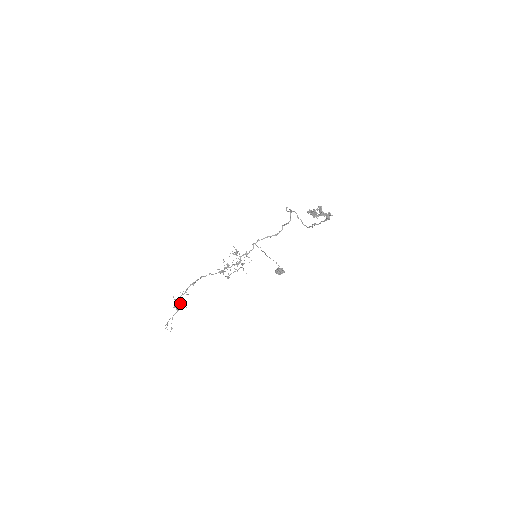
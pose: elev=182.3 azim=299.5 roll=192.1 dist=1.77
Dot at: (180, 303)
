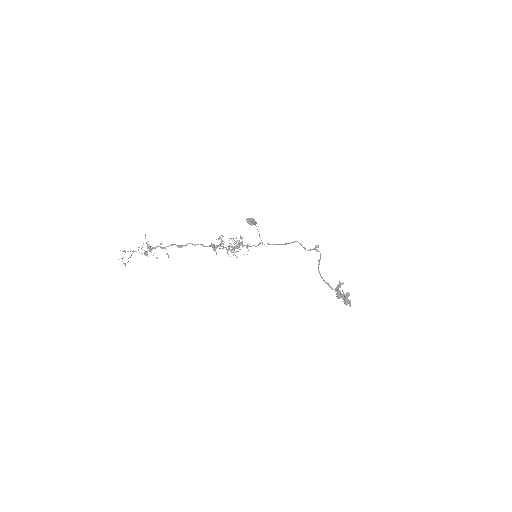
Dot at: (152, 249)
